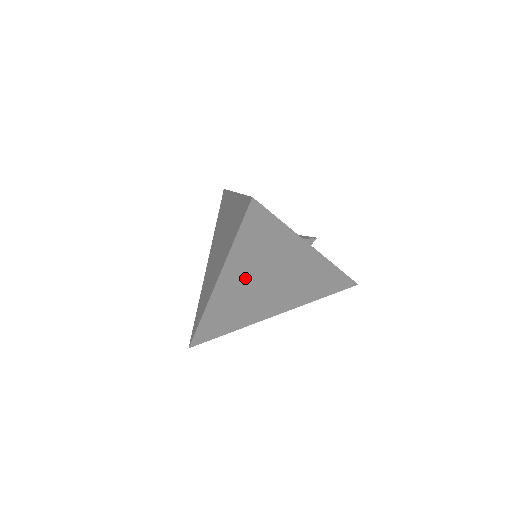
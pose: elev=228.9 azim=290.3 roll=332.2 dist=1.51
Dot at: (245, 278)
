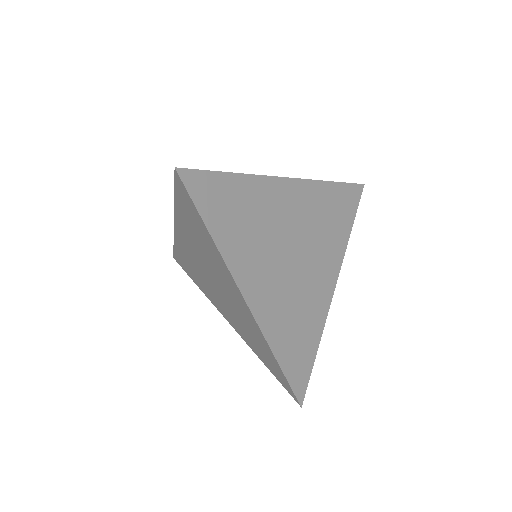
Dot at: (297, 215)
